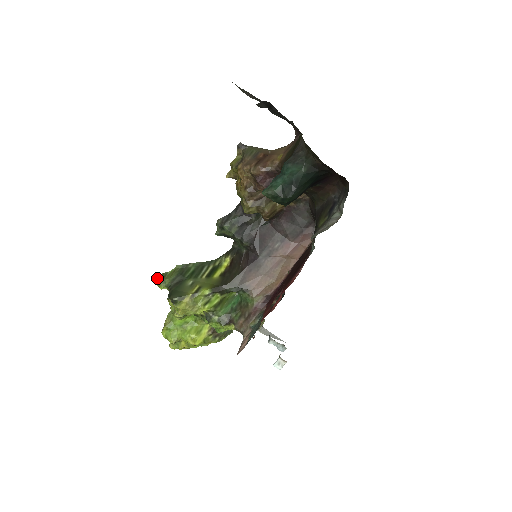
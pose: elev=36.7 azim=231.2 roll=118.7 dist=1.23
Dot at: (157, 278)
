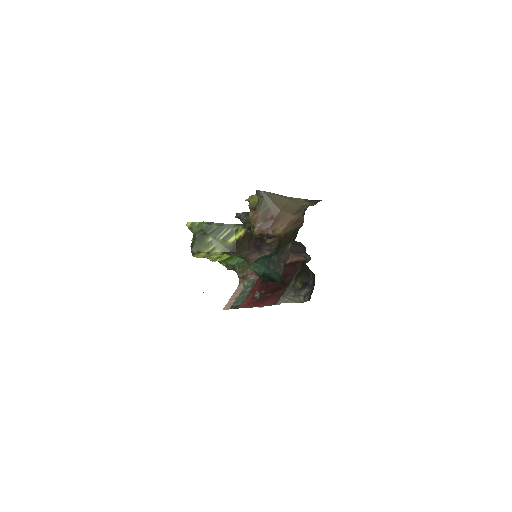
Dot at: (187, 225)
